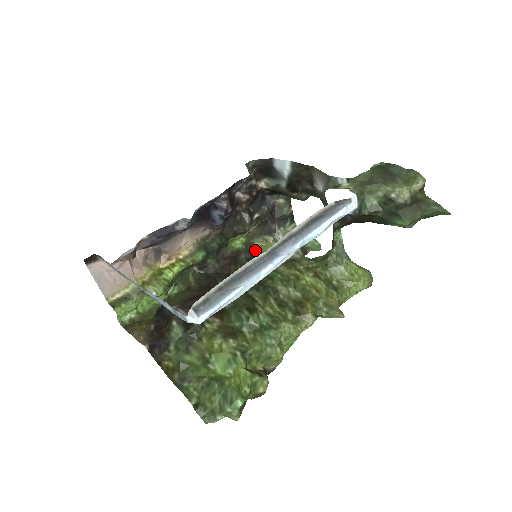
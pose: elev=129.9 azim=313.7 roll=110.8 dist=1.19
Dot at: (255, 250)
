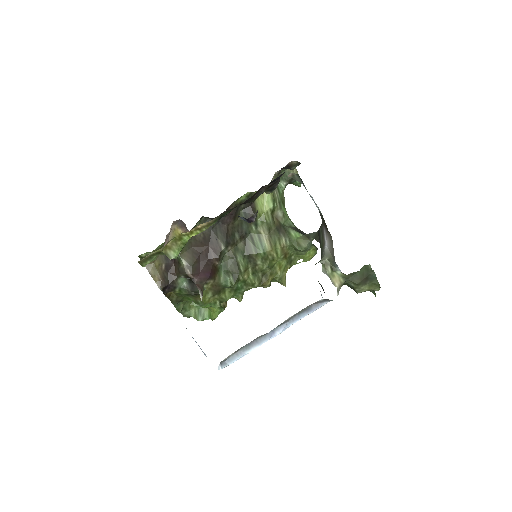
Dot at: occluded
